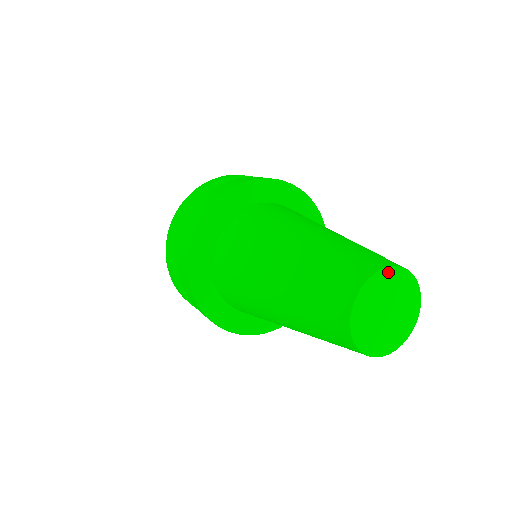
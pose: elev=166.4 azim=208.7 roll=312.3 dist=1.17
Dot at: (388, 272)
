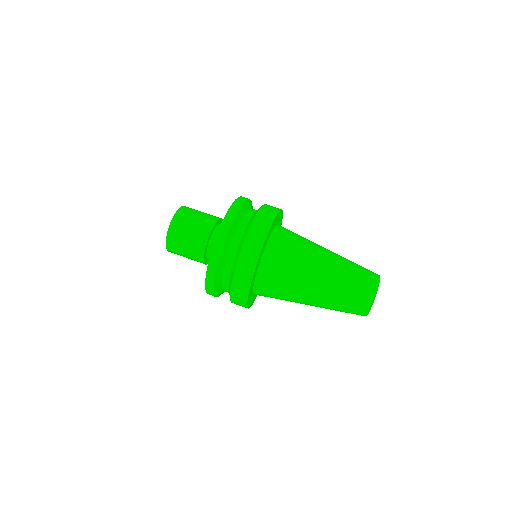
Dot at: occluded
